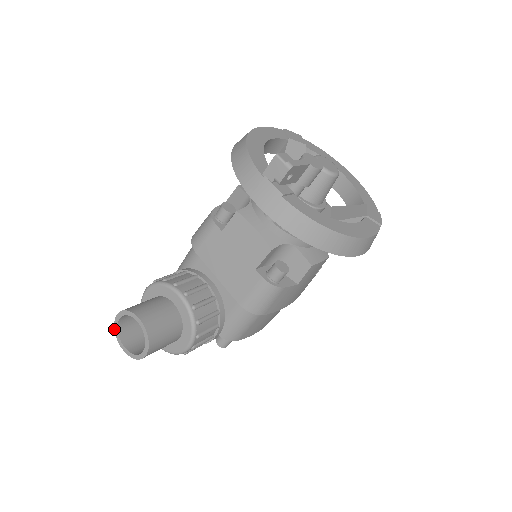
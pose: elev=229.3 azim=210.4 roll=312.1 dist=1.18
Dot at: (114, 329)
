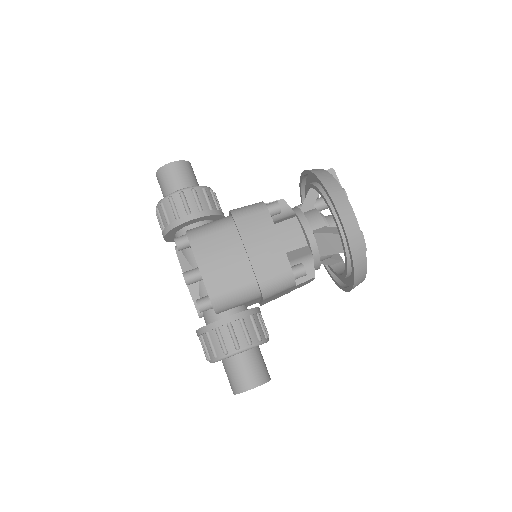
Dot at: occluded
